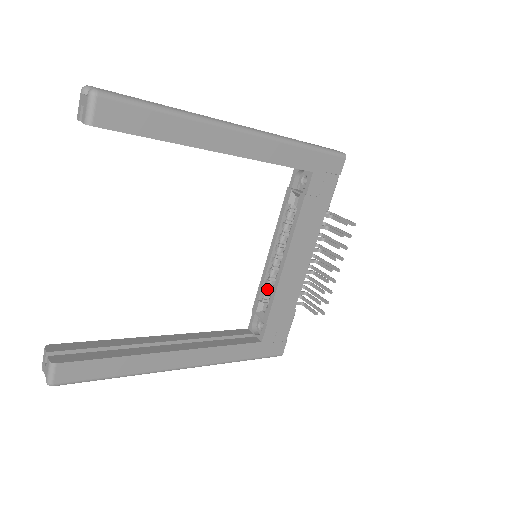
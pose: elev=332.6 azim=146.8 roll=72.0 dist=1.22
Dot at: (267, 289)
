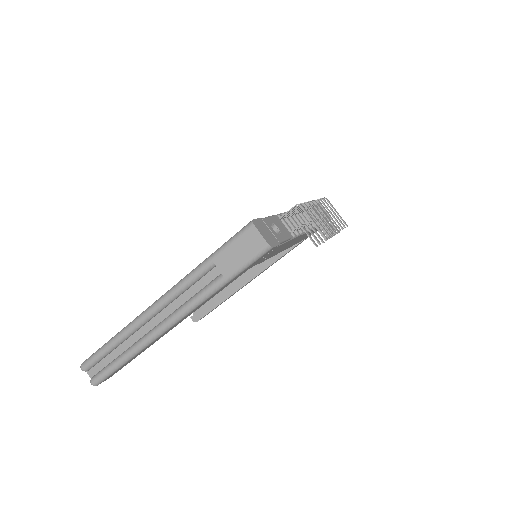
Dot at: occluded
